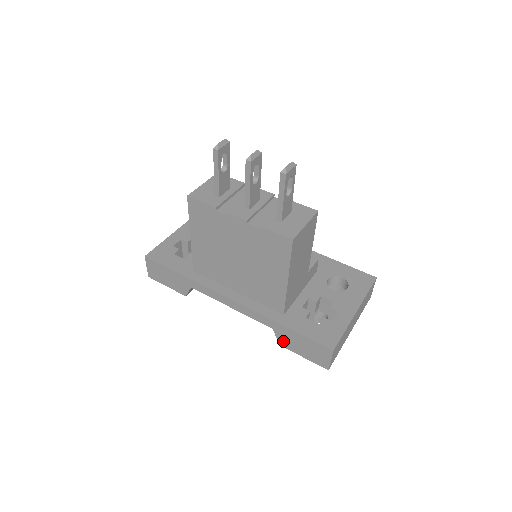
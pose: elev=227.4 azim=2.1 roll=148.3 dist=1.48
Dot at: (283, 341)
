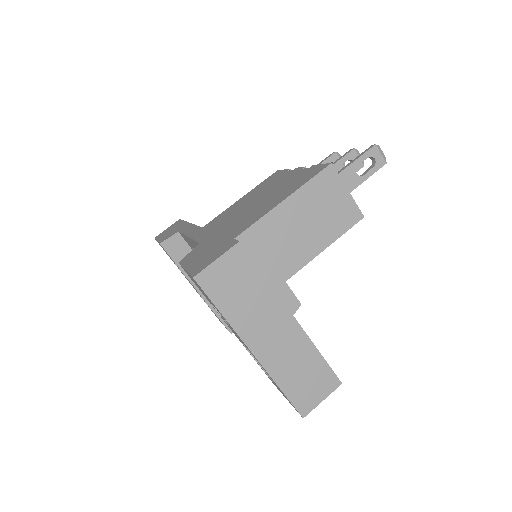
Dot at: (190, 255)
